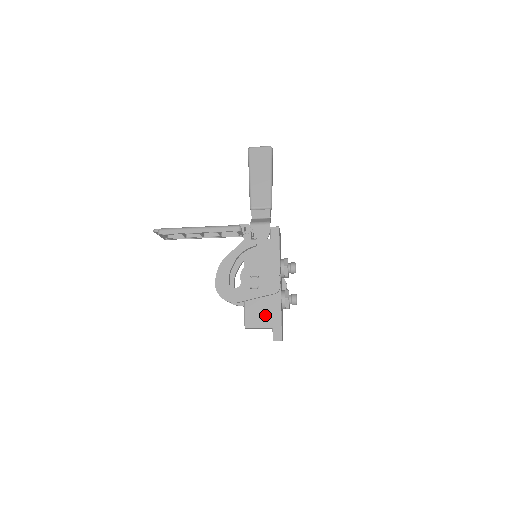
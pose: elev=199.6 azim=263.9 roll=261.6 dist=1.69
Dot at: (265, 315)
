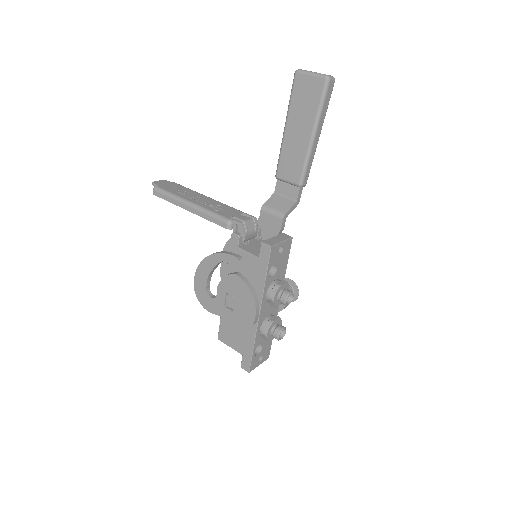
Dot at: (238, 339)
